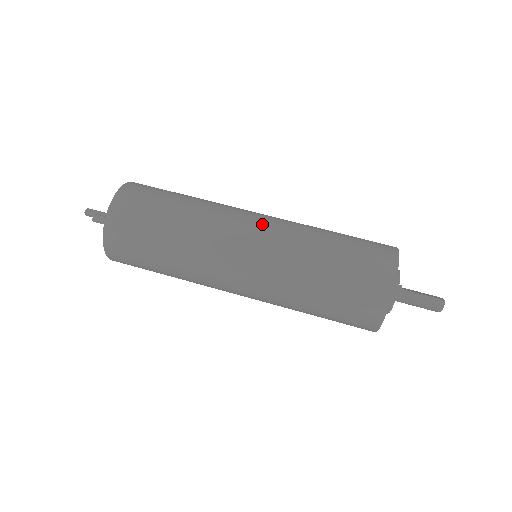
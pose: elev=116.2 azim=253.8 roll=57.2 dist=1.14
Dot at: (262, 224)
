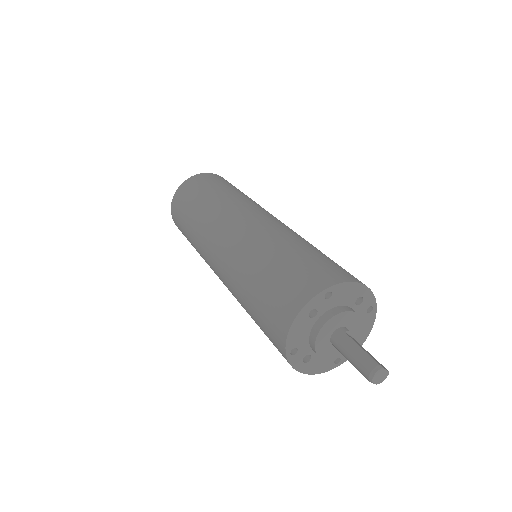
Dot at: (263, 217)
